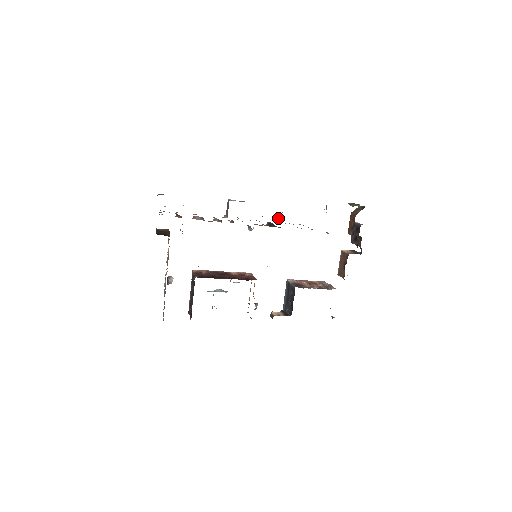
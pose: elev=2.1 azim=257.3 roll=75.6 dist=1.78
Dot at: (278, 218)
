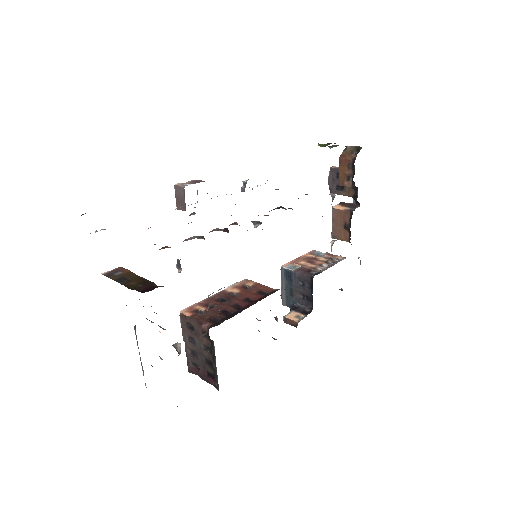
Dot at: (242, 189)
